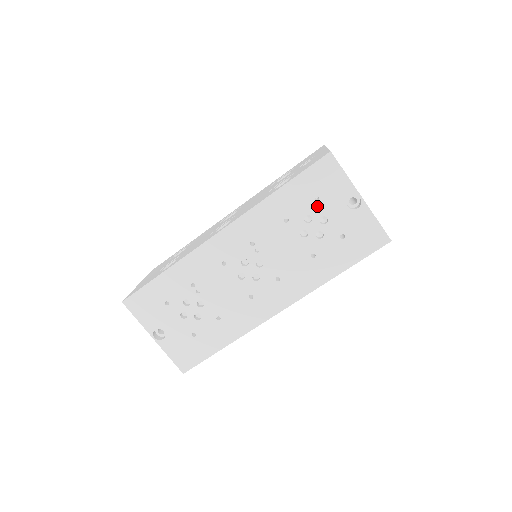
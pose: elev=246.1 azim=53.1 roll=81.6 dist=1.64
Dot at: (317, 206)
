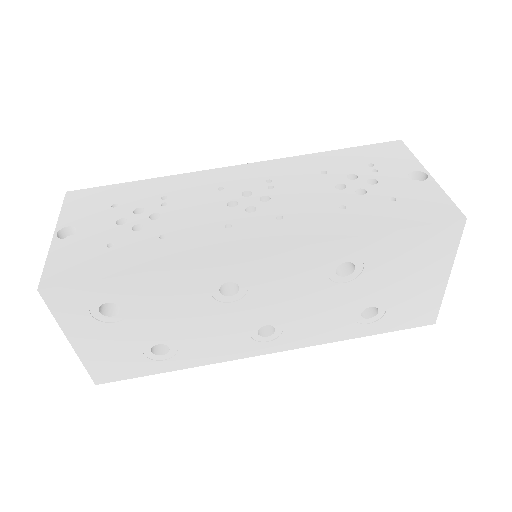
Dot at: (368, 170)
